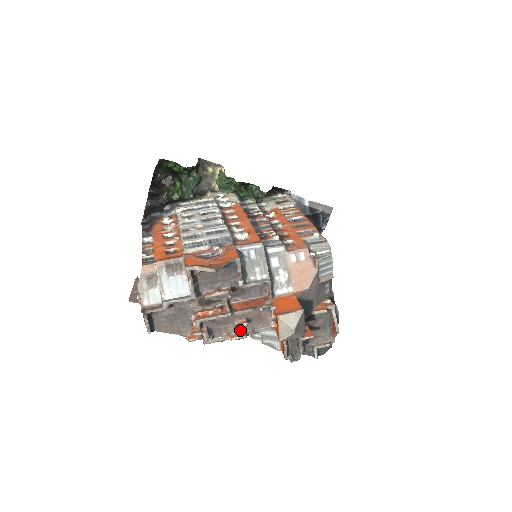
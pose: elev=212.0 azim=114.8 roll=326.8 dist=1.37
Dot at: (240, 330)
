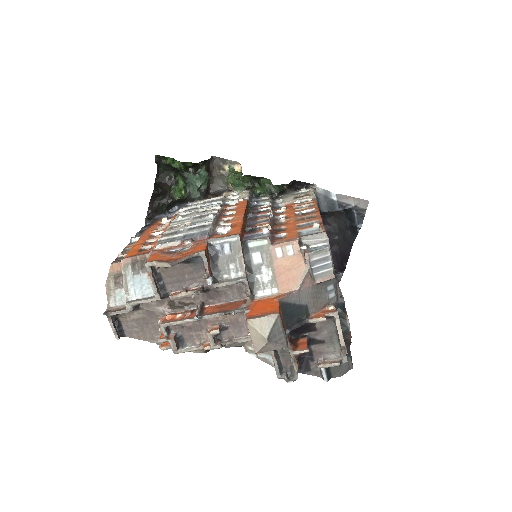
Dot at: (211, 338)
